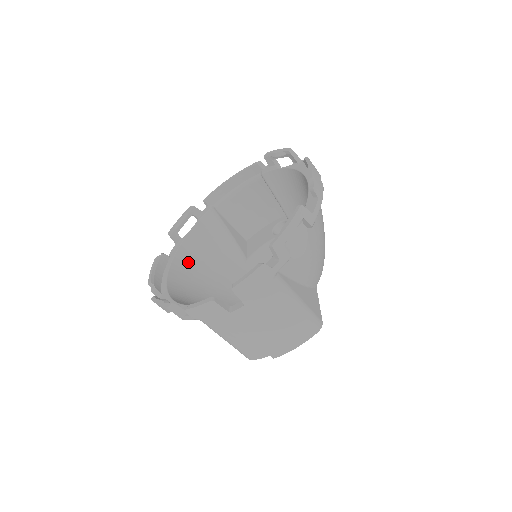
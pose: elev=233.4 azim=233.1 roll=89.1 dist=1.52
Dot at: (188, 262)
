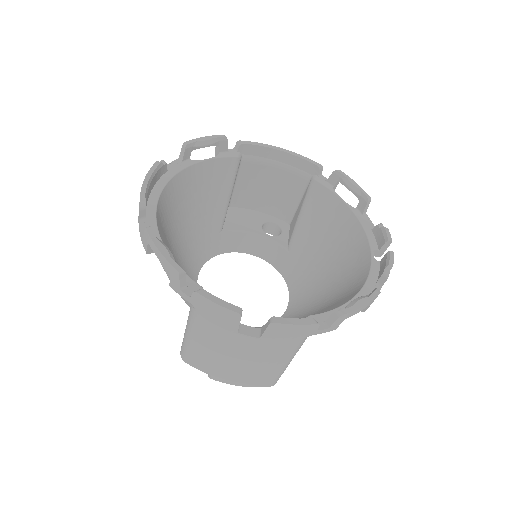
Dot at: (179, 192)
